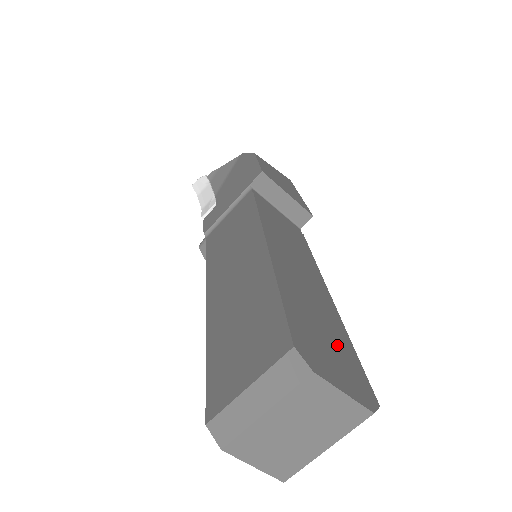
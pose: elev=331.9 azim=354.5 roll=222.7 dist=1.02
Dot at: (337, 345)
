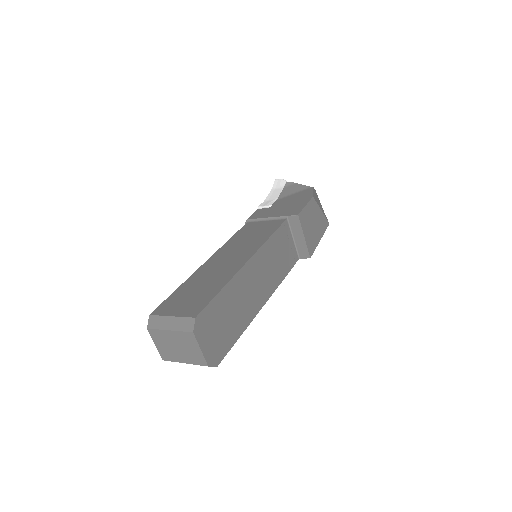
Dot at: (227, 331)
